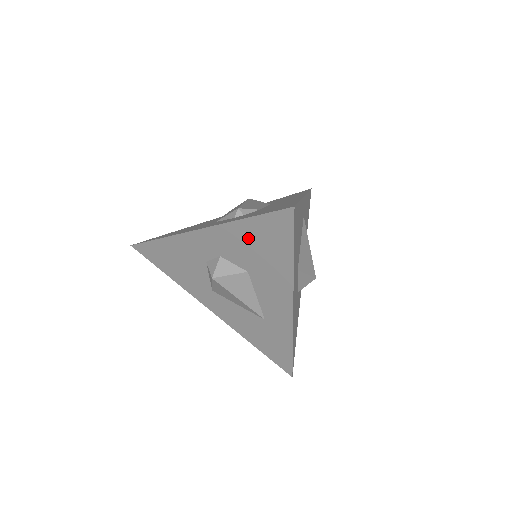
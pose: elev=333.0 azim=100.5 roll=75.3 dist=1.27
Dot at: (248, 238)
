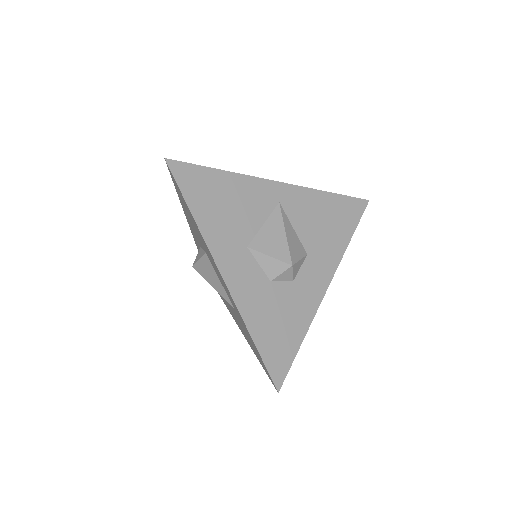
Dot at: (187, 213)
